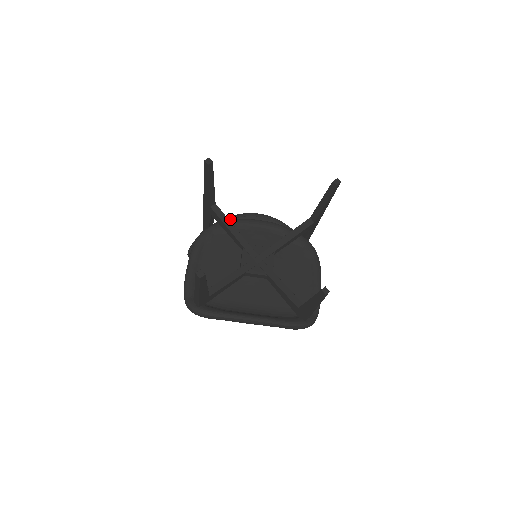
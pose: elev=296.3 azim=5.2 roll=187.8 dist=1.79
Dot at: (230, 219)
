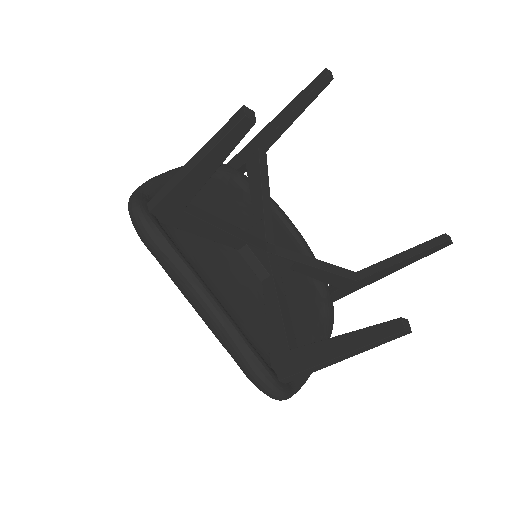
Dot at: occluded
